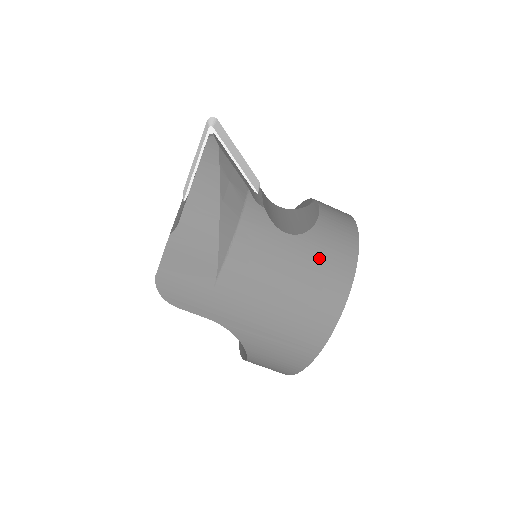
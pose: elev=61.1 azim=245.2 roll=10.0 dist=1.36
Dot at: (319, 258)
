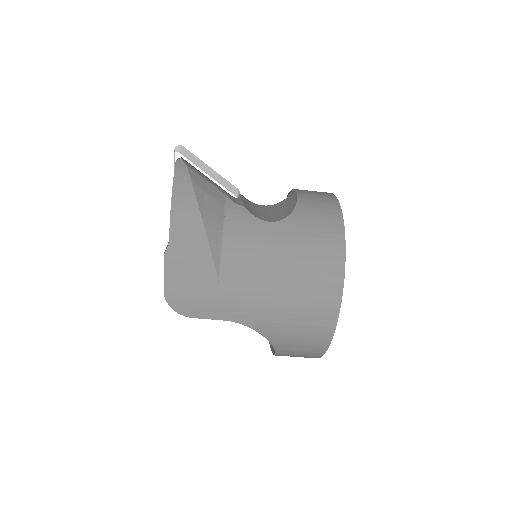
Dot at: (307, 235)
